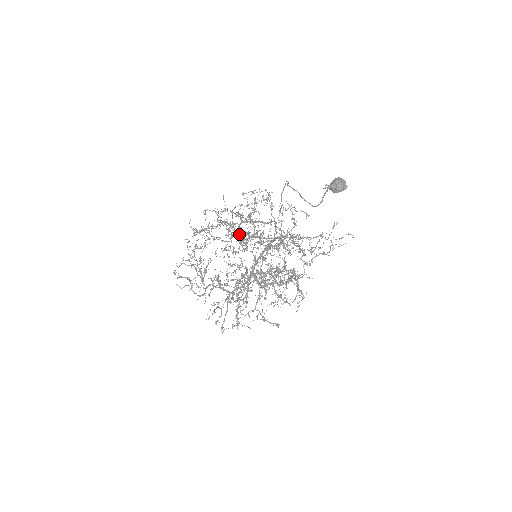
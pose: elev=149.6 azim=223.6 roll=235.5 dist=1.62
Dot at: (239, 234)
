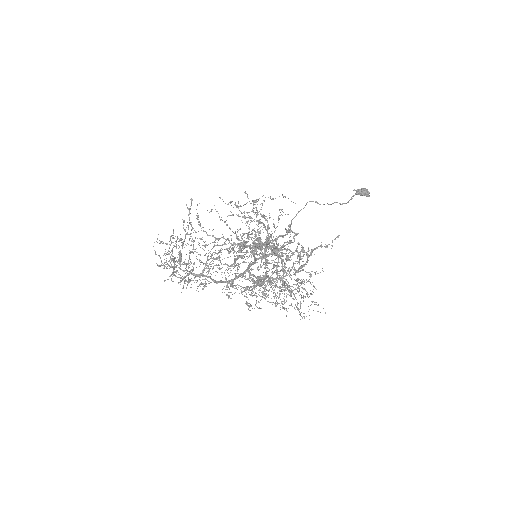
Dot at: occluded
